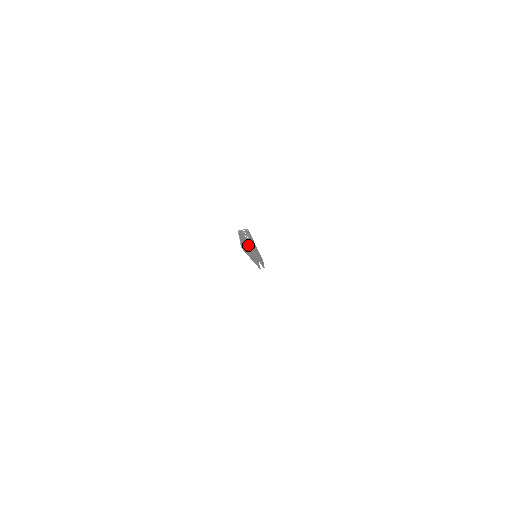
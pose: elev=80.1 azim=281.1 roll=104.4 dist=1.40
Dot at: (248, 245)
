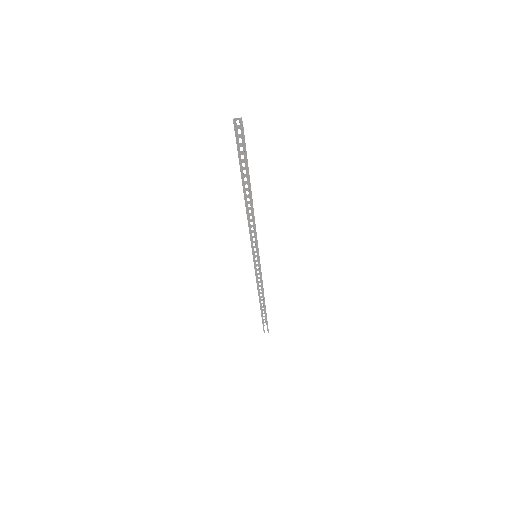
Dot at: (241, 127)
